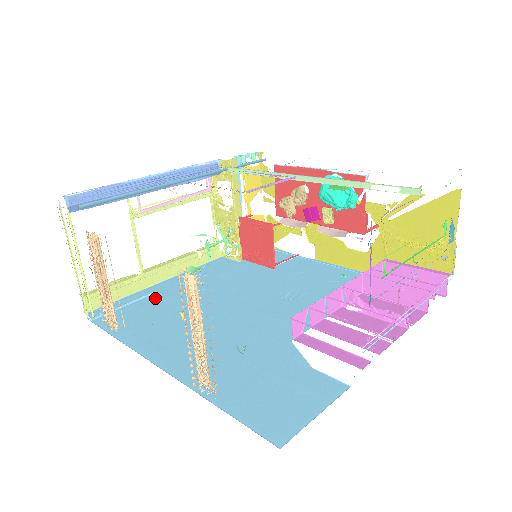
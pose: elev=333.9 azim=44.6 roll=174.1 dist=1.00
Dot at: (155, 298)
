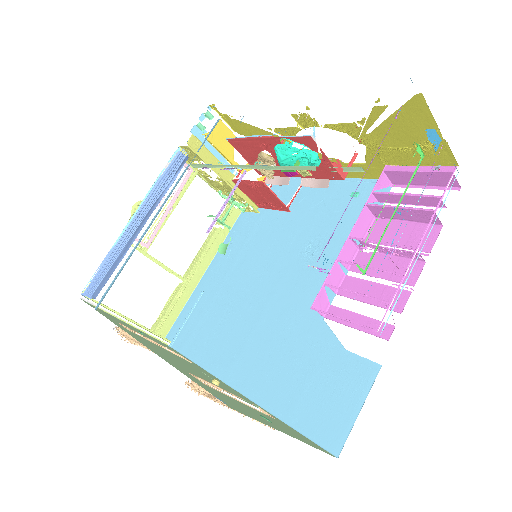
Dot at: (206, 299)
